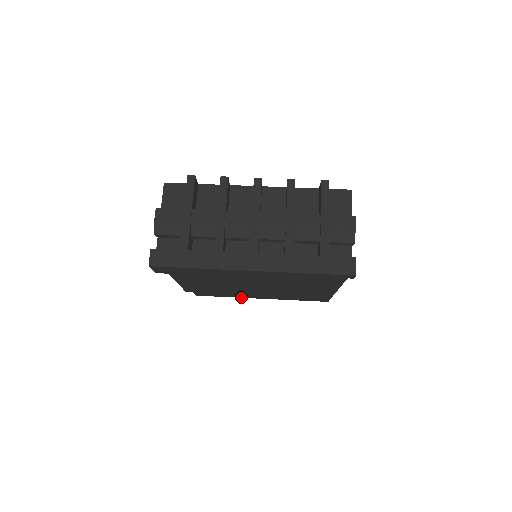
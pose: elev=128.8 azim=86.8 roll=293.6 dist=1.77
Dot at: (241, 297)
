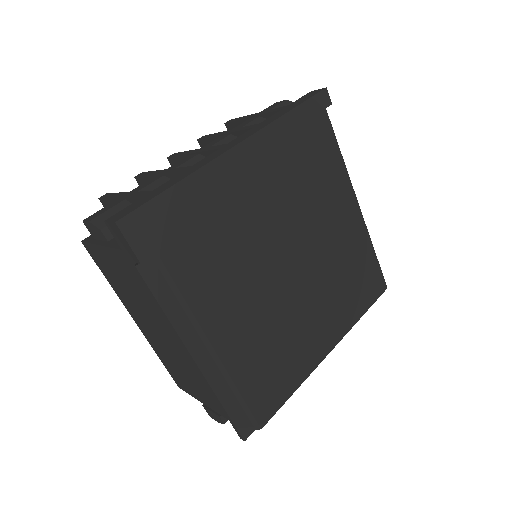
Dot at: (310, 371)
